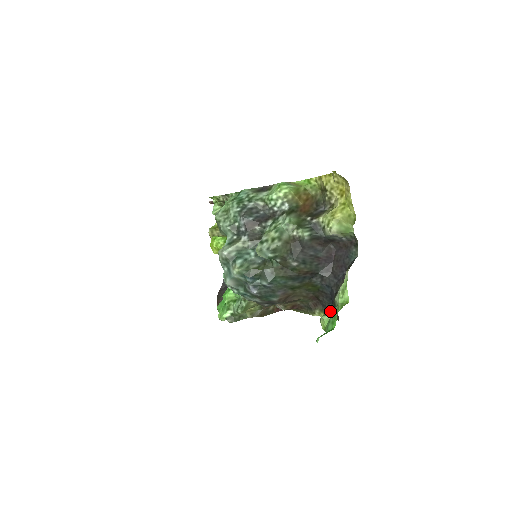
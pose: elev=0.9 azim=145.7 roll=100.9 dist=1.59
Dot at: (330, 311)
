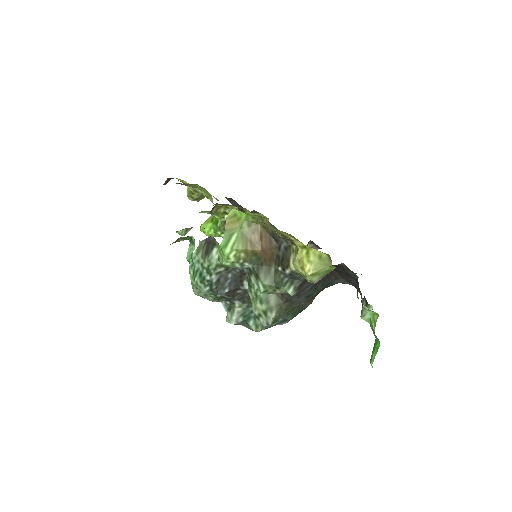
Dot at: occluded
